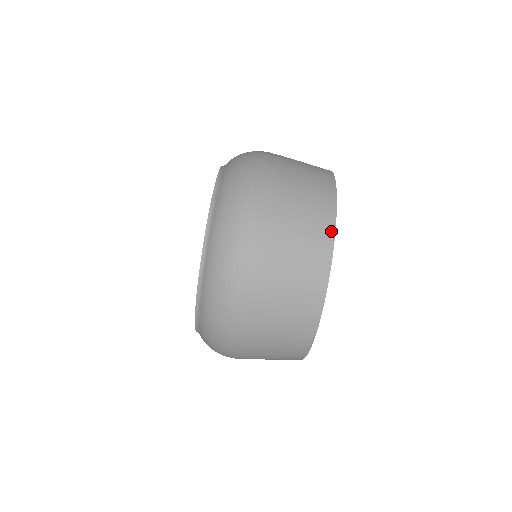
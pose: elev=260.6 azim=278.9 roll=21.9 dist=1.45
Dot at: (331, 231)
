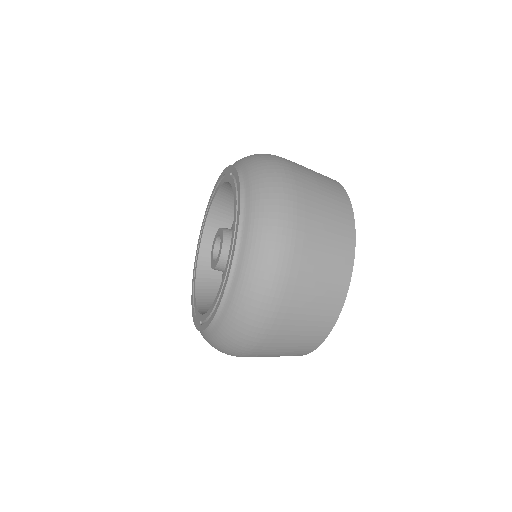
Dot at: occluded
